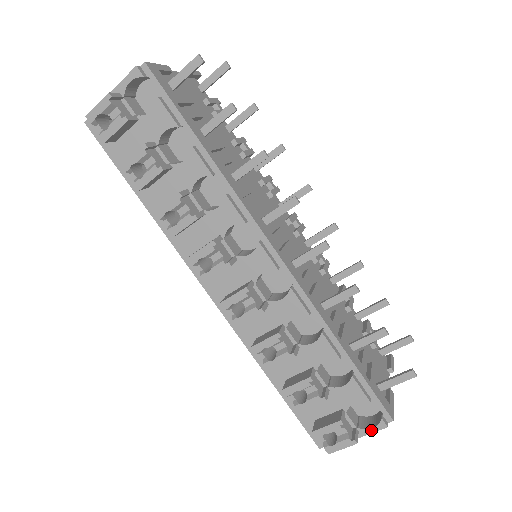
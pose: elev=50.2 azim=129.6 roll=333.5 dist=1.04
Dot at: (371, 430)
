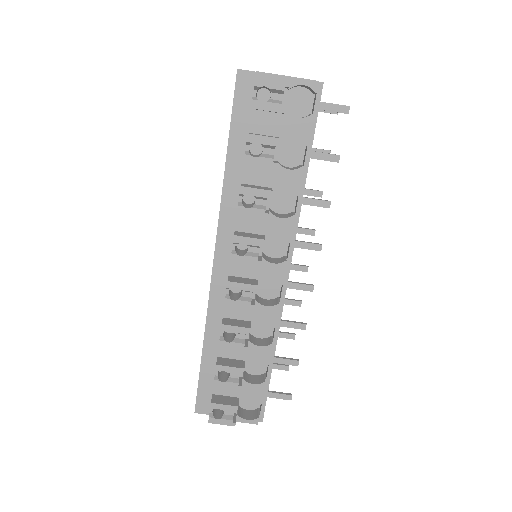
Dot at: (245, 421)
